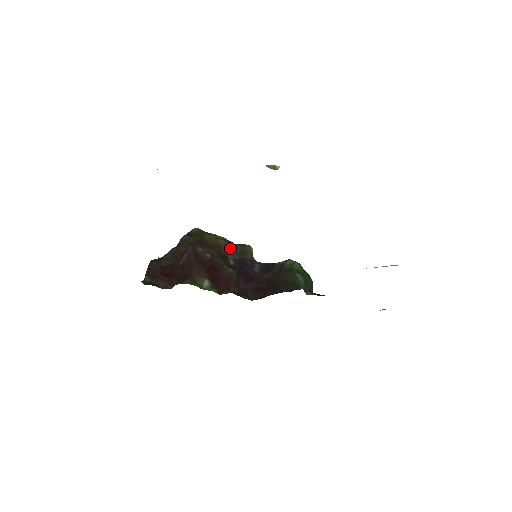
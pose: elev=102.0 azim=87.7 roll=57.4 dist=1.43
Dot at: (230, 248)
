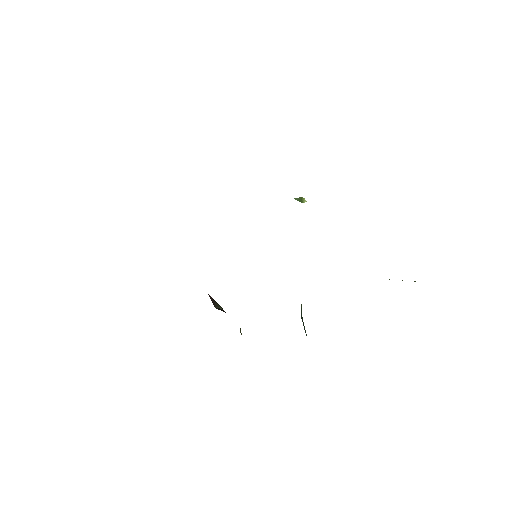
Dot at: (220, 307)
